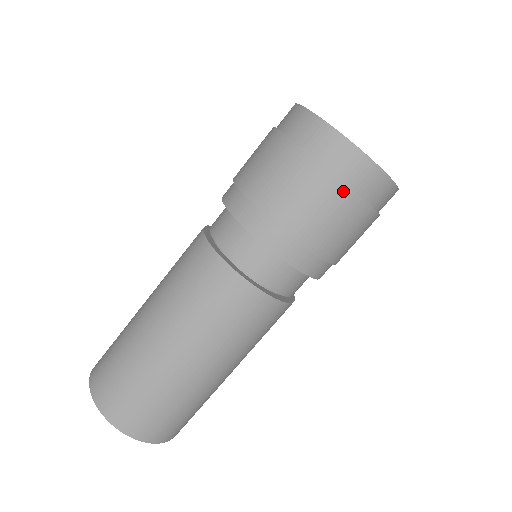
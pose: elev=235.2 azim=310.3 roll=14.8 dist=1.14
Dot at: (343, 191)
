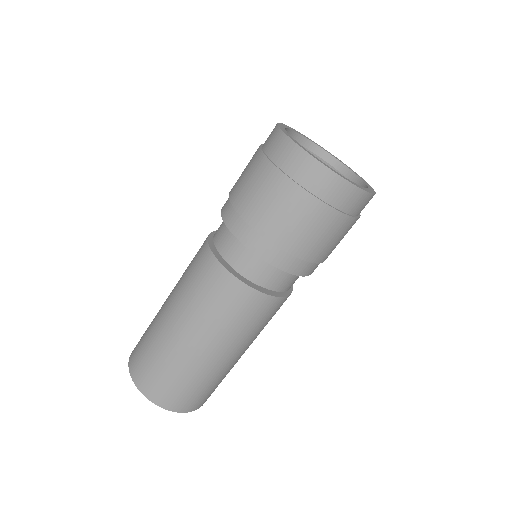
Dot at: (309, 200)
